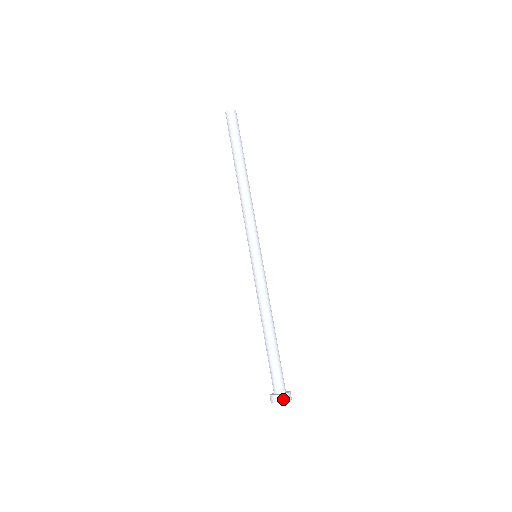
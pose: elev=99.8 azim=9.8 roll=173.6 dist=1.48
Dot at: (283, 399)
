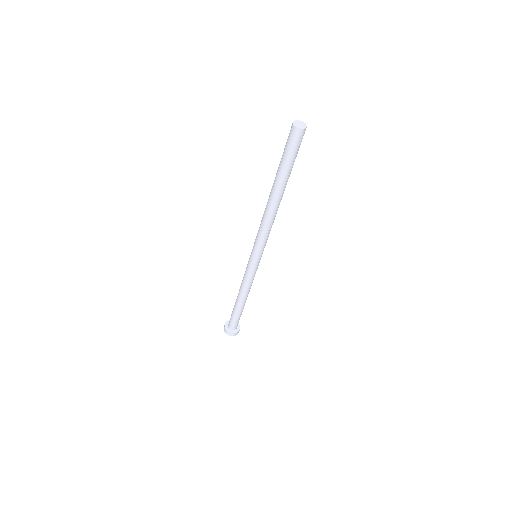
Dot at: (231, 335)
